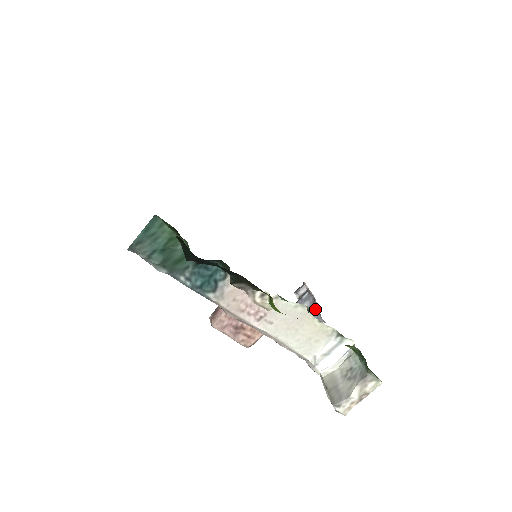
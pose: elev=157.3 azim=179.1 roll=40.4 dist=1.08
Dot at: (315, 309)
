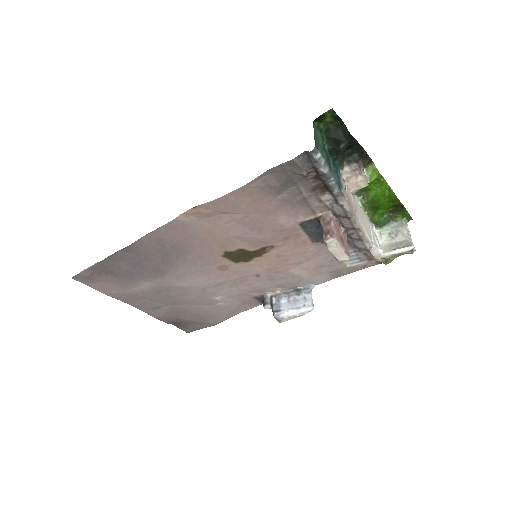
Dot at: (295, 293)
